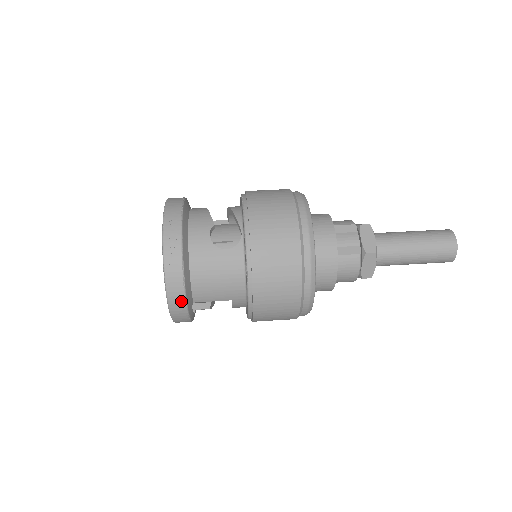
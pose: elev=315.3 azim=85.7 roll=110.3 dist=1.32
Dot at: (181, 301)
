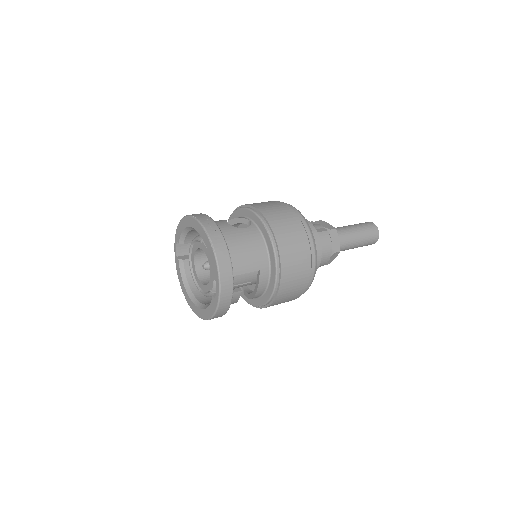
Dot at: (228, 265)
